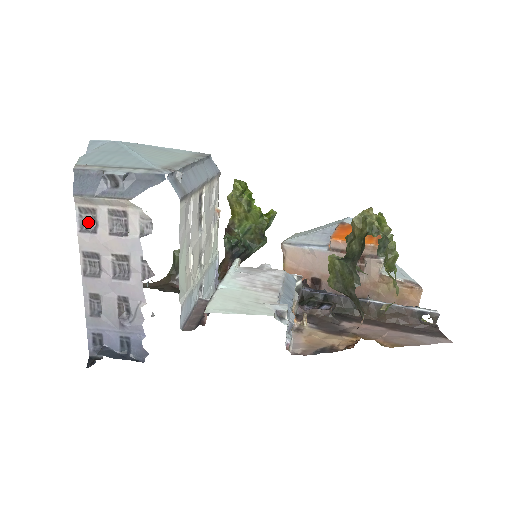
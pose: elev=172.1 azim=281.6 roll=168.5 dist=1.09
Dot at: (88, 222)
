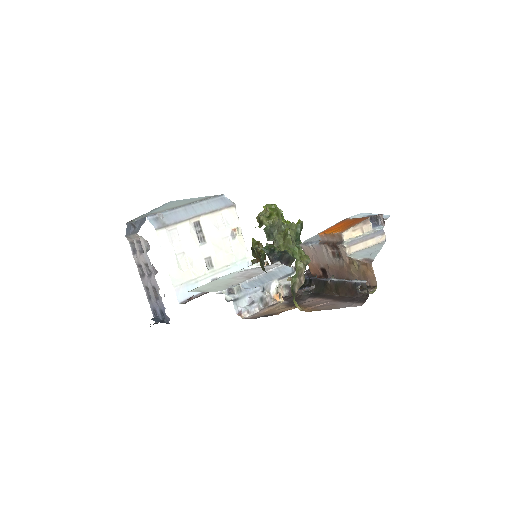
Dot at: (134, 249)
